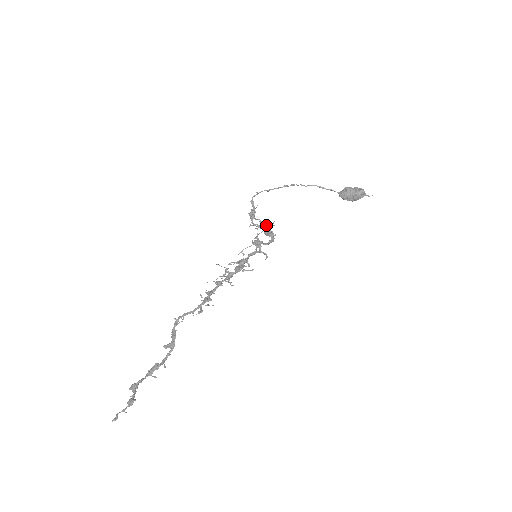
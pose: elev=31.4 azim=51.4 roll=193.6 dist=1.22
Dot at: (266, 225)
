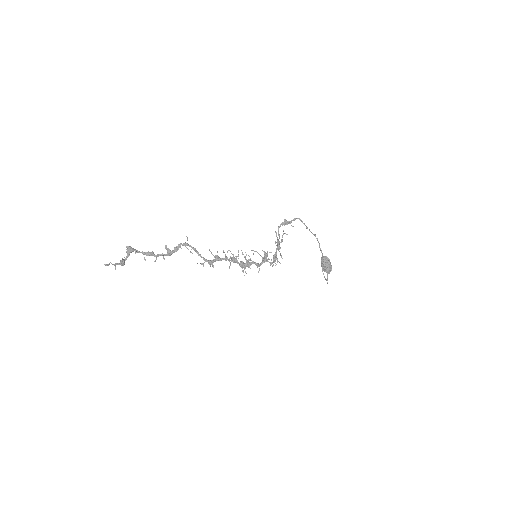
Dot at: occluded
